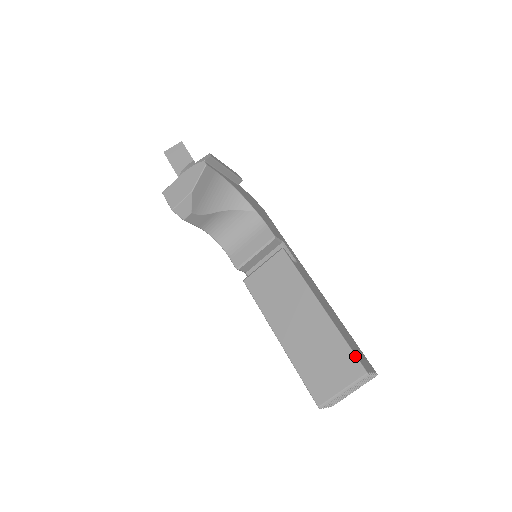
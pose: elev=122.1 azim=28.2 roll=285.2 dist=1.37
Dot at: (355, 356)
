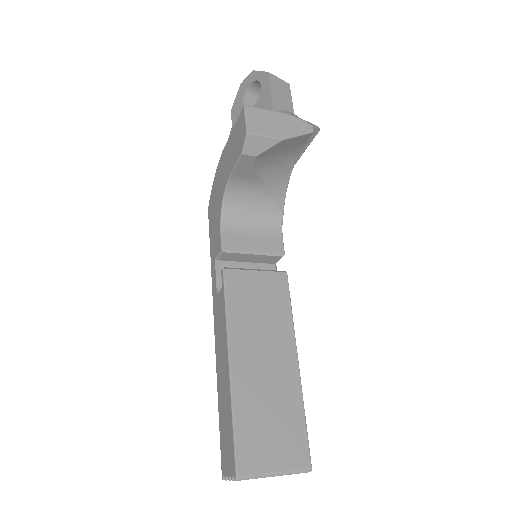
Dot at: (308, 441)
